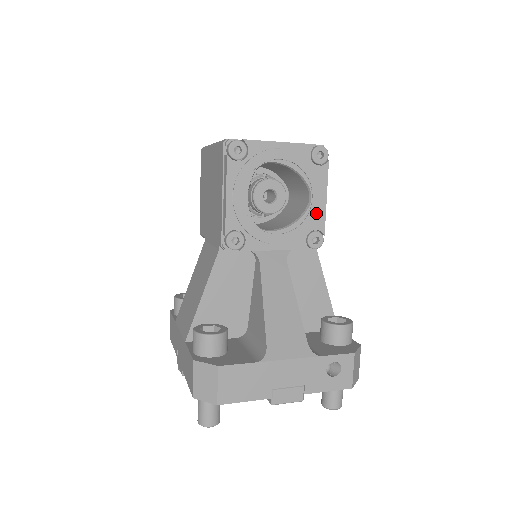
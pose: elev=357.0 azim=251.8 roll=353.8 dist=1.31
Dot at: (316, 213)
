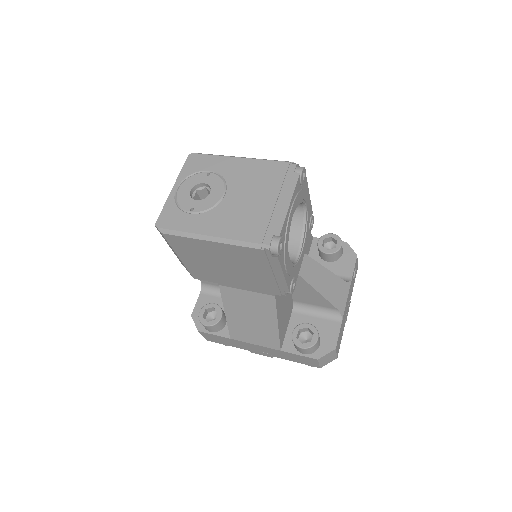
Dot at: (309, 210)
